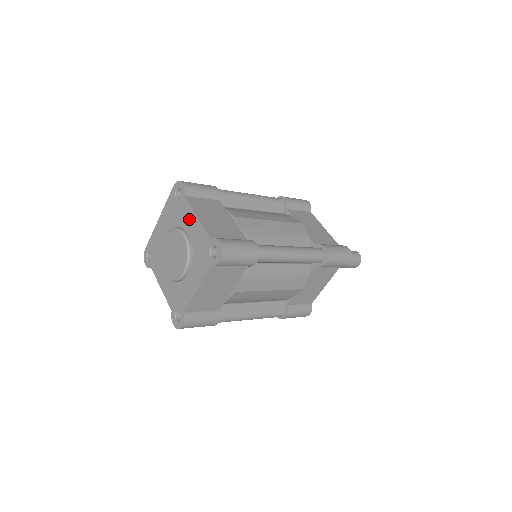
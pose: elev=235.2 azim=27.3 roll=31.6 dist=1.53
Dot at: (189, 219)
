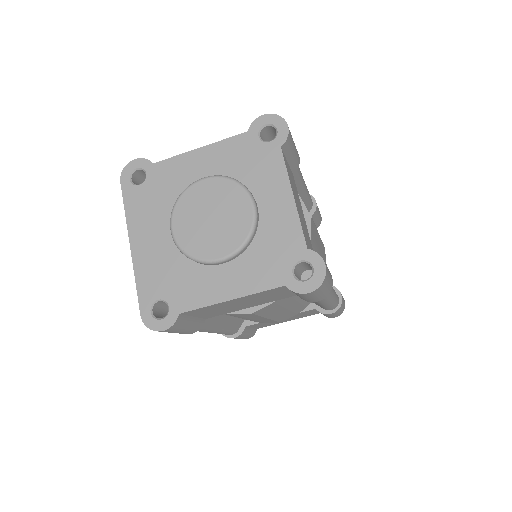
Dot at: (189, 166)
